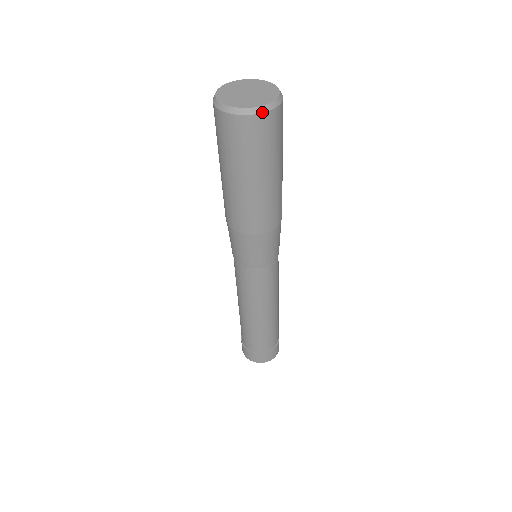
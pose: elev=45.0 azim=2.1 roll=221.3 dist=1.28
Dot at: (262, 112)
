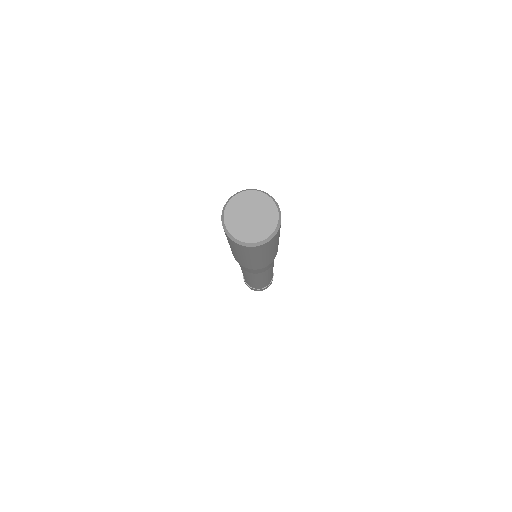
Dot at: (280, 225)
